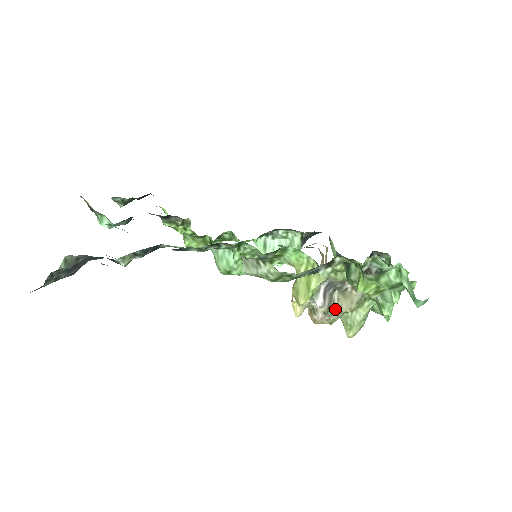
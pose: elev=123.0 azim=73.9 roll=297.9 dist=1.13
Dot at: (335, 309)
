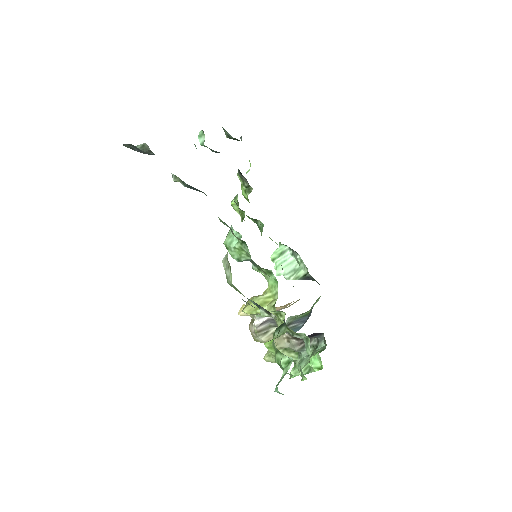
Dot at: (264, 336)
